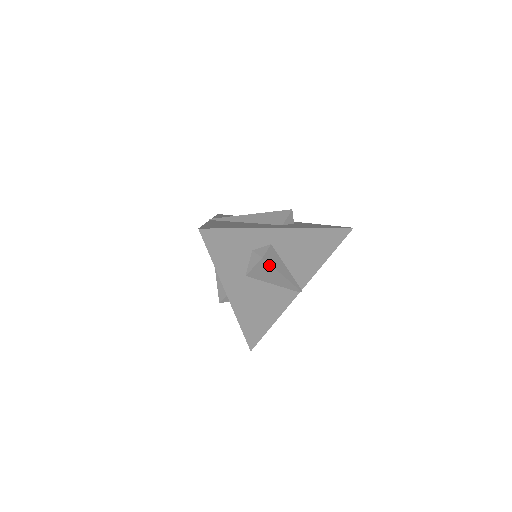
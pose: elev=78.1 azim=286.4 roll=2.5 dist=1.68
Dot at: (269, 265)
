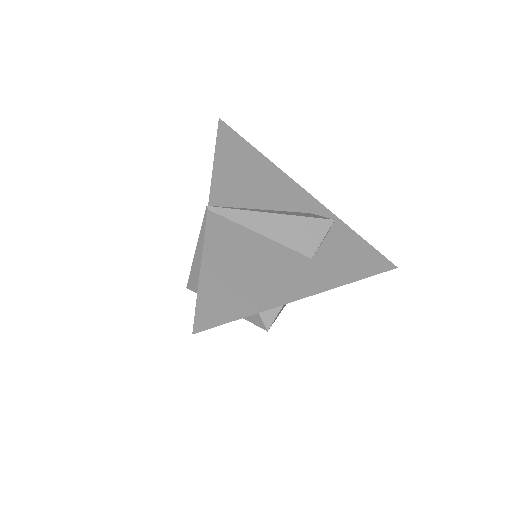
Dot at: occluded
